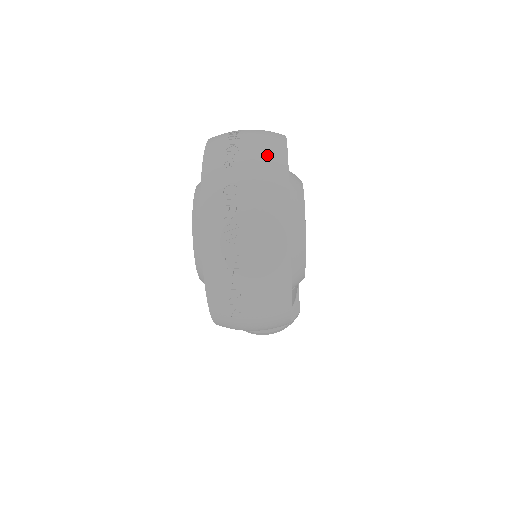
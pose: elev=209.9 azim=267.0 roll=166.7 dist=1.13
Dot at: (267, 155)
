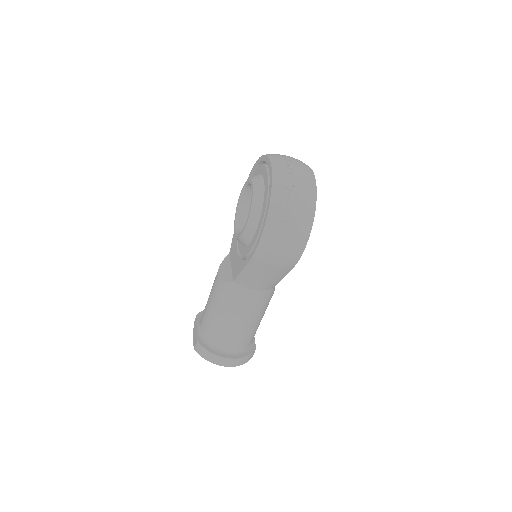
Dot at: occluded
